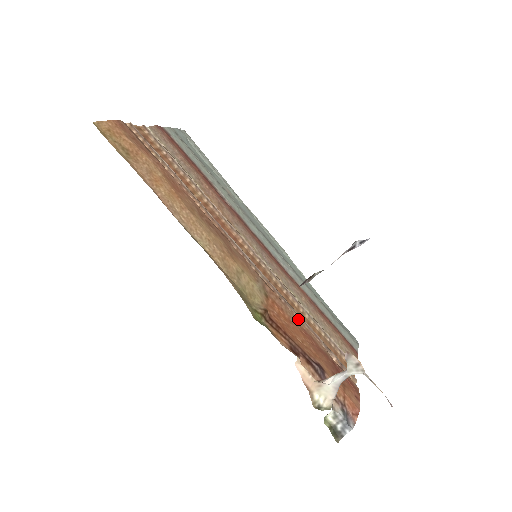
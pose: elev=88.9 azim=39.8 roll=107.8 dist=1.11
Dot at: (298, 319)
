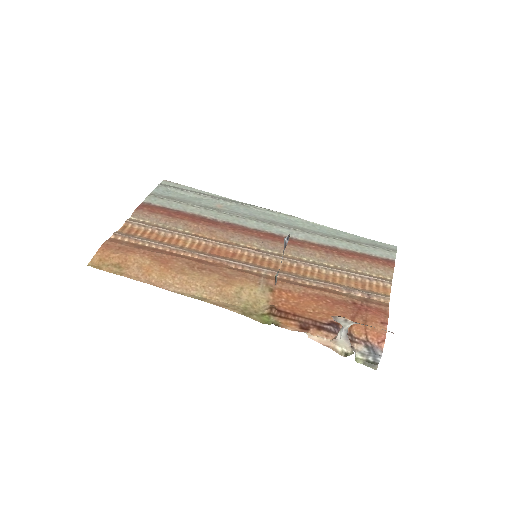
Dot at: (309, 288)
